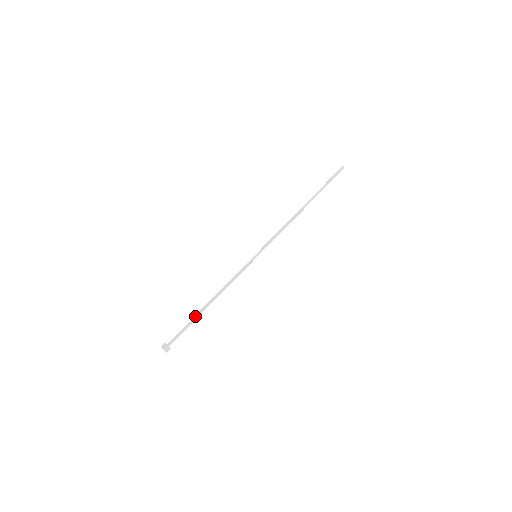
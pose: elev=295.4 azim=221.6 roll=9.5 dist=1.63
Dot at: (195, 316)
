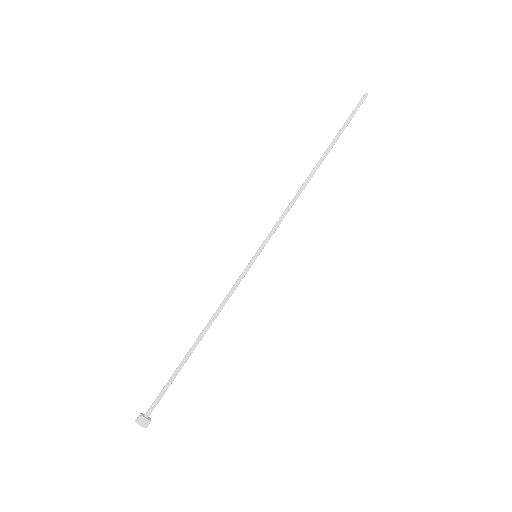
Dot at: (179, 365)
